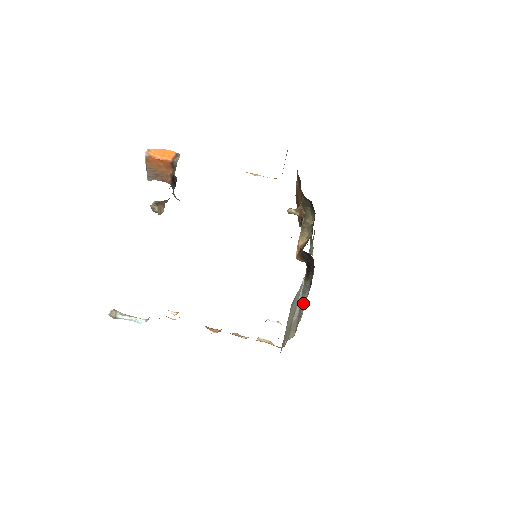
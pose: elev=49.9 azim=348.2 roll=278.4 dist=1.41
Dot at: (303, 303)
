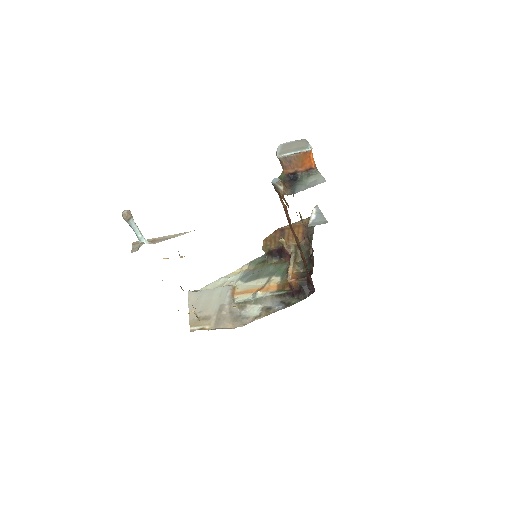
Dot at: (247, 307)
